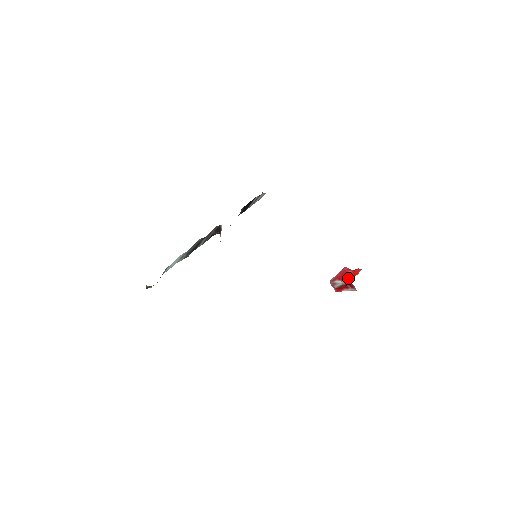
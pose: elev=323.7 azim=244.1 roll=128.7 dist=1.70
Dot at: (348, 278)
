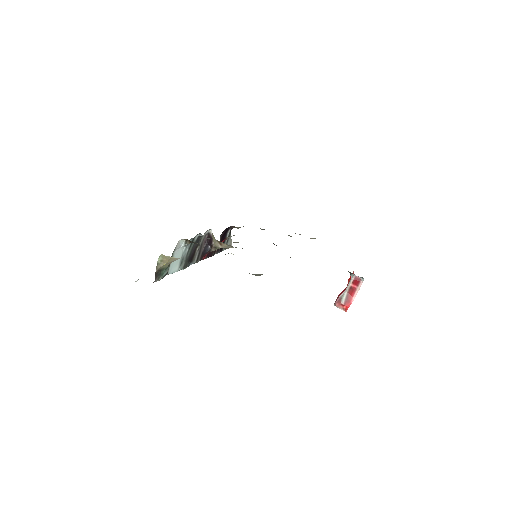
Dot at: (348, 283)
